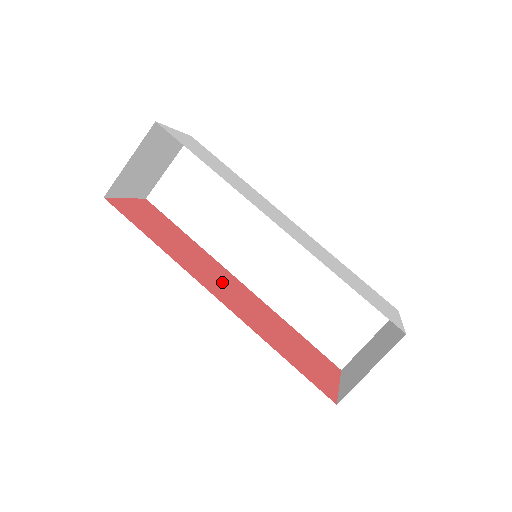
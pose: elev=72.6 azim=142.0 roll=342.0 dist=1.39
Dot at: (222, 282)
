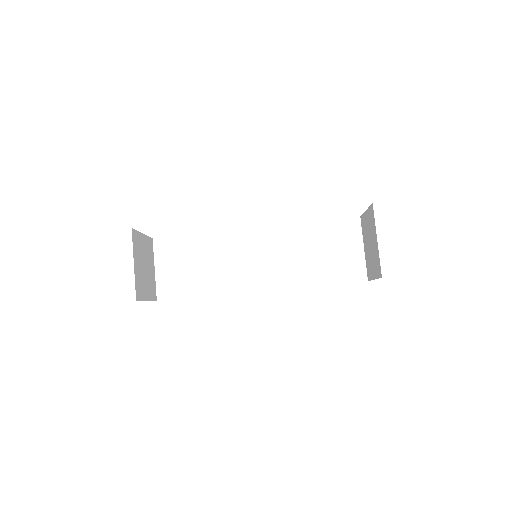
Dot at: occluded
